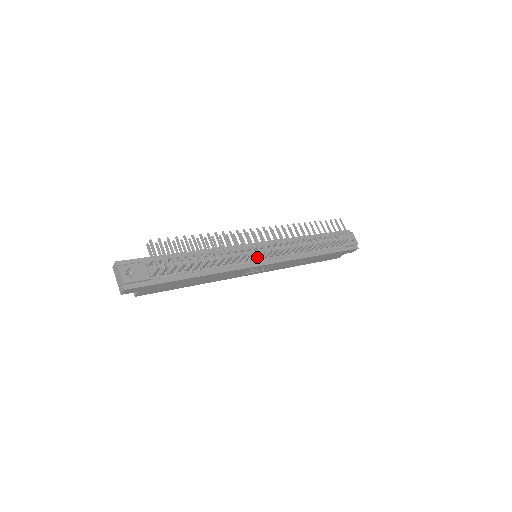
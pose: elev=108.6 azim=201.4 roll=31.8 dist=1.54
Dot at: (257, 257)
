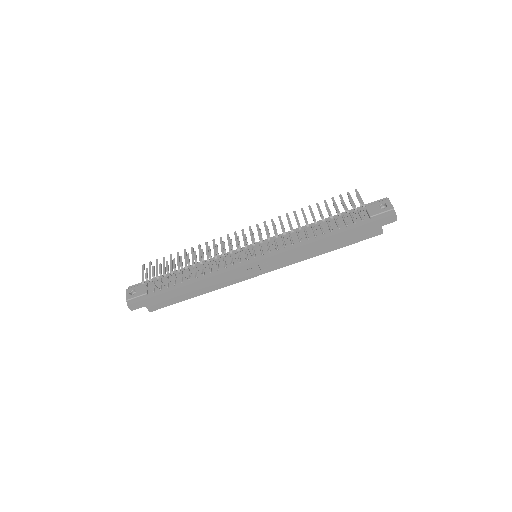
Dot at: (250, 256)
